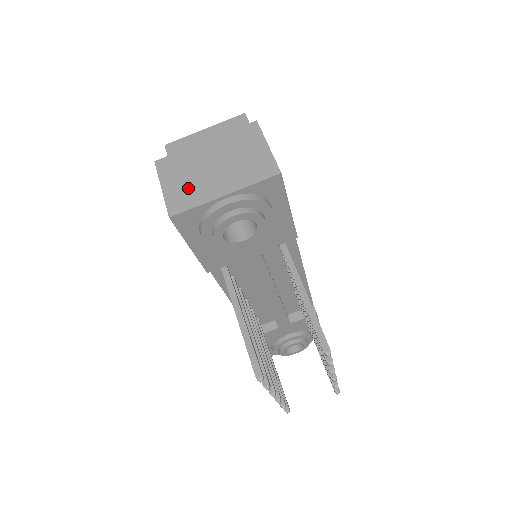
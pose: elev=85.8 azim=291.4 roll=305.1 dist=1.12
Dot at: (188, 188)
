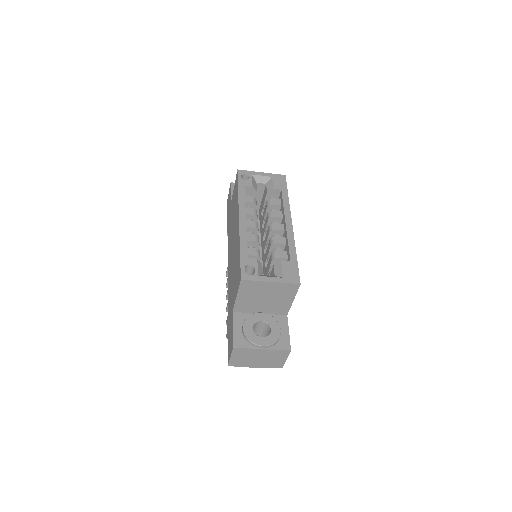
Dot at: (242, 361)
